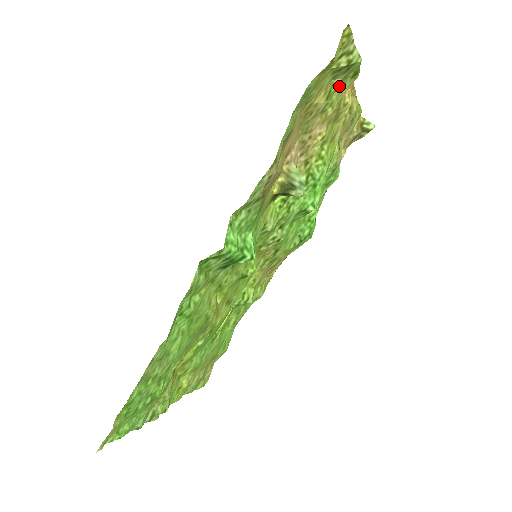
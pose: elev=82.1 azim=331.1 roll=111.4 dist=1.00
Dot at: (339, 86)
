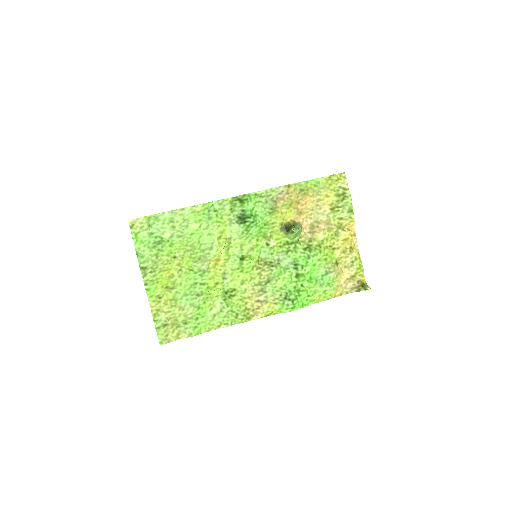
Dot at: (340, 209)
